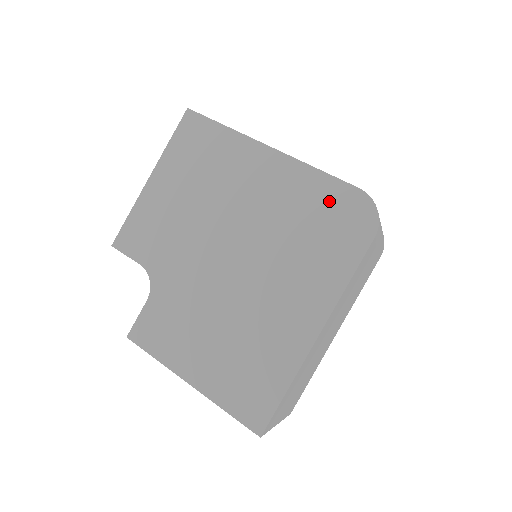
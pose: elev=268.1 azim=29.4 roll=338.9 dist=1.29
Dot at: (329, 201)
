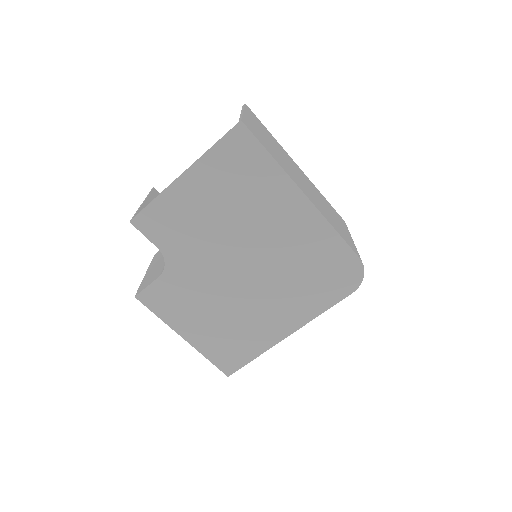
Dot at: (334, 258)
